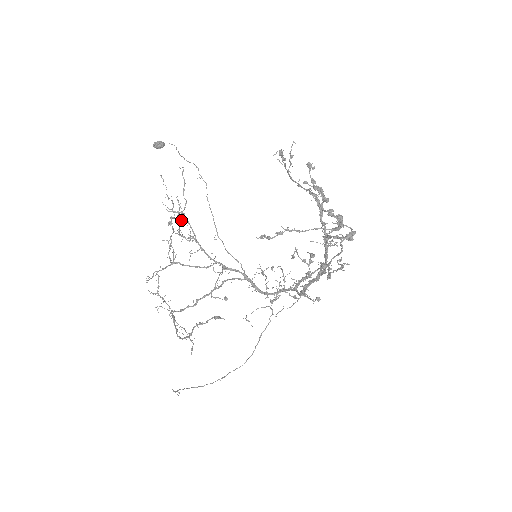
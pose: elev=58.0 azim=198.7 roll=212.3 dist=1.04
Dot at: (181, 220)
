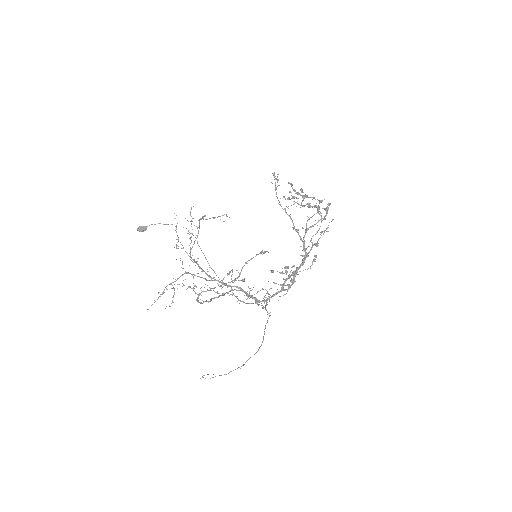
Dot at: occluded
